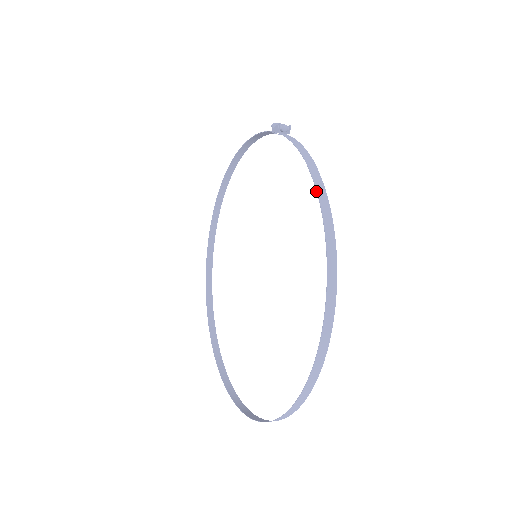
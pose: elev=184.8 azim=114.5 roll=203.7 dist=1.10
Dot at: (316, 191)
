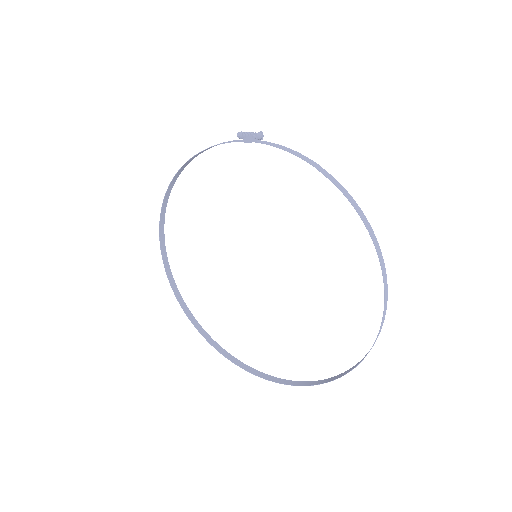
Dot at: (338, 188)
